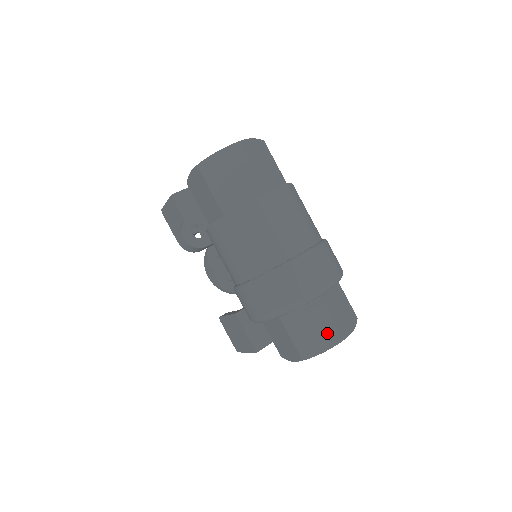
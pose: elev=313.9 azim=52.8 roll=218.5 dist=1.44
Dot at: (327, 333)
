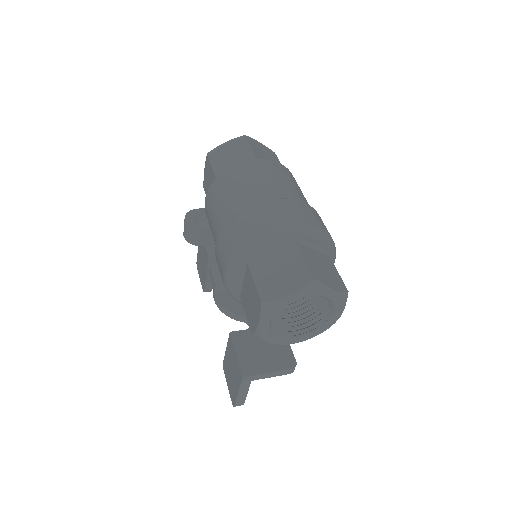
Dot at: (296, 275)
